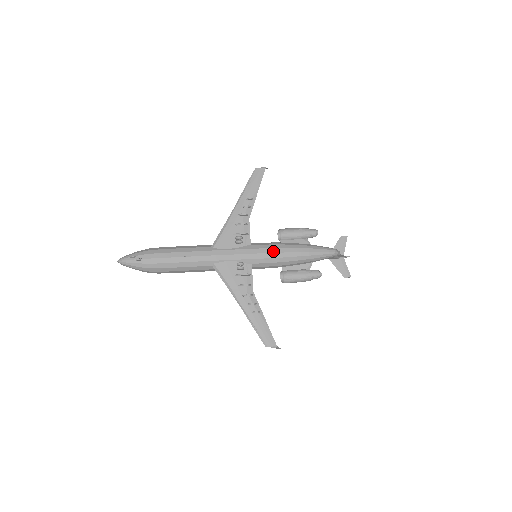
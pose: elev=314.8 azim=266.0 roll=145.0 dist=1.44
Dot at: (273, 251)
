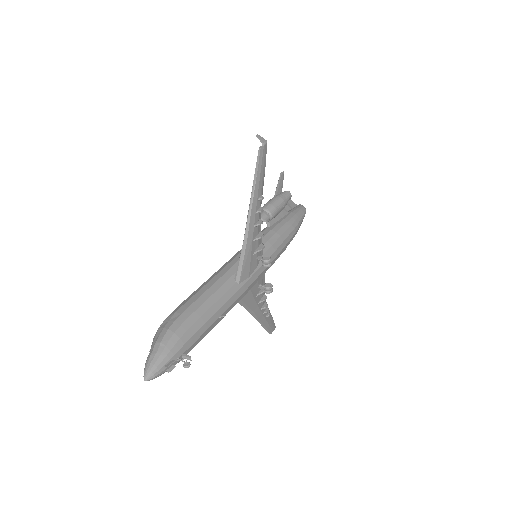
Dot at: (281, 249)
